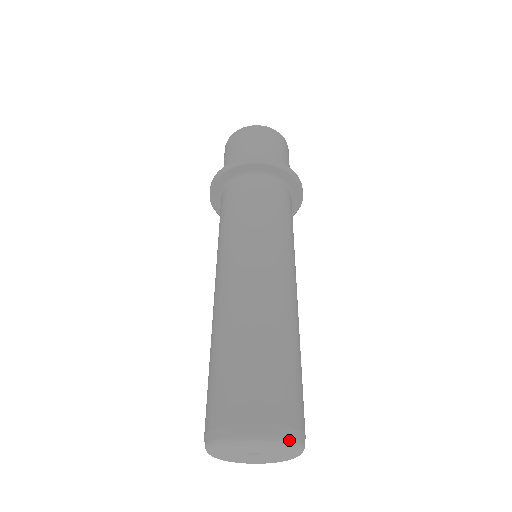
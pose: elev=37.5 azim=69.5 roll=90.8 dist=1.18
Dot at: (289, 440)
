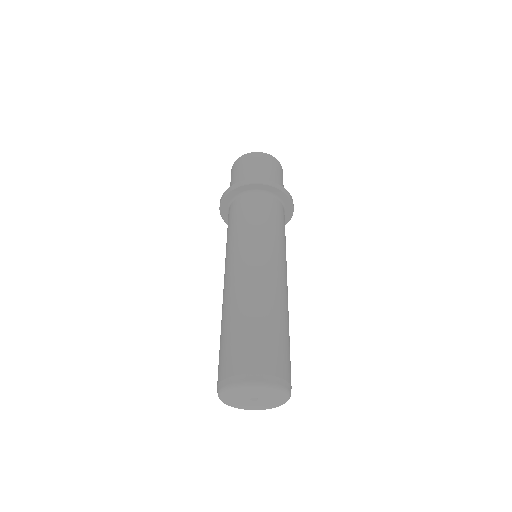
Dot at: (268, 384)
